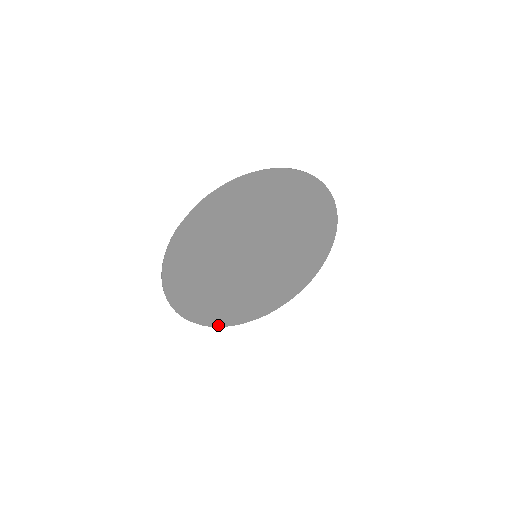
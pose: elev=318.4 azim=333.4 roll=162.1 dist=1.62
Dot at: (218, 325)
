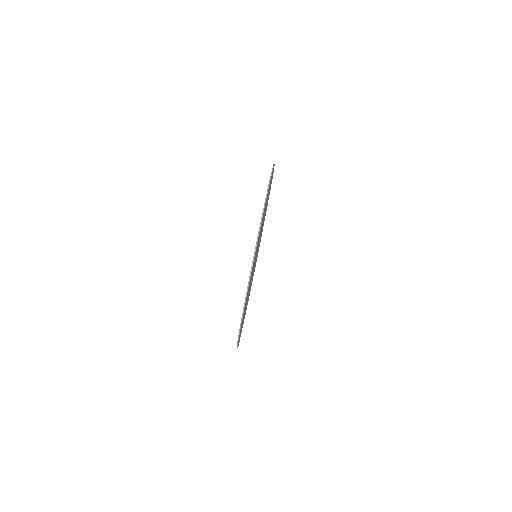
Dot at: occluded
